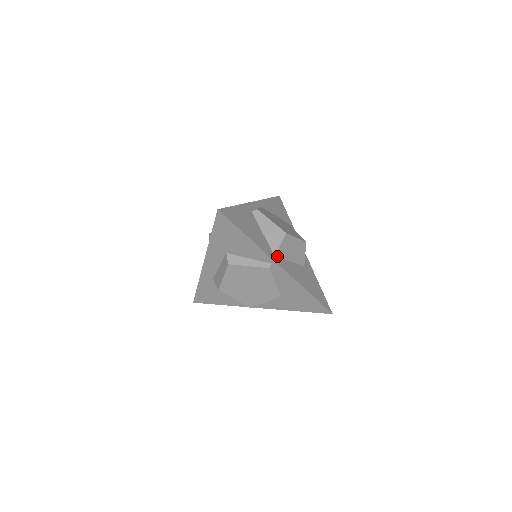
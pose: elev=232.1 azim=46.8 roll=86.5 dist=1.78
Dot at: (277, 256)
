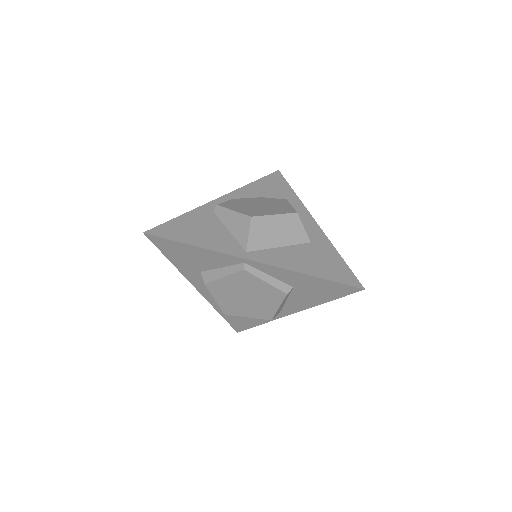
Dot at: (250, 250)
